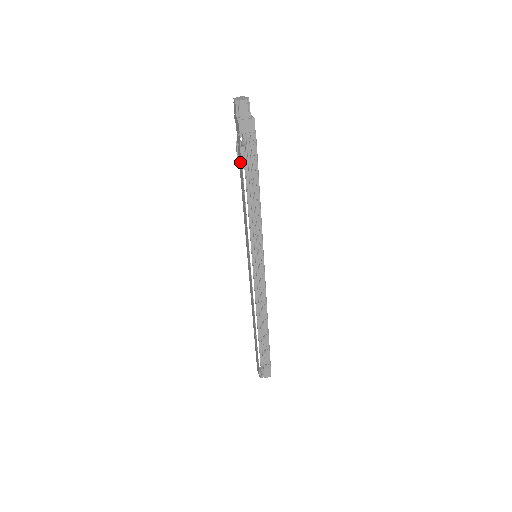
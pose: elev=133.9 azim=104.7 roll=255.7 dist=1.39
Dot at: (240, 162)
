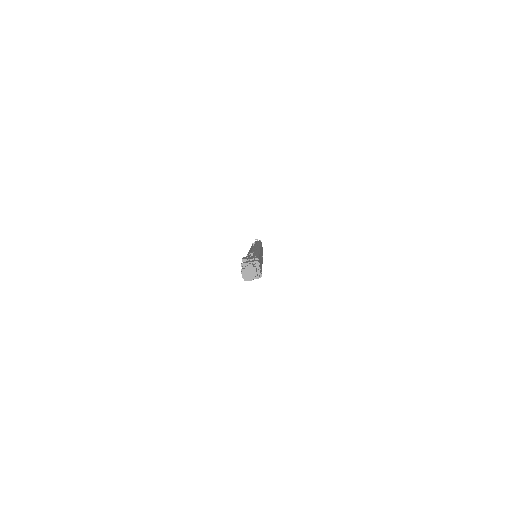
Dot at: occluded
